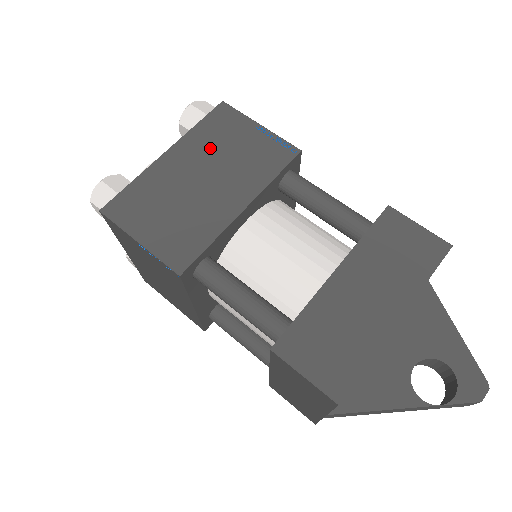
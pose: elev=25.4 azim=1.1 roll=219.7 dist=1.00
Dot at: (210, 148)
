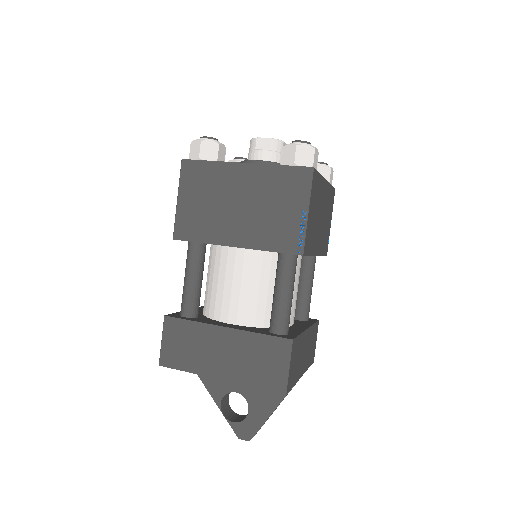
Dot at: (266, 190)
